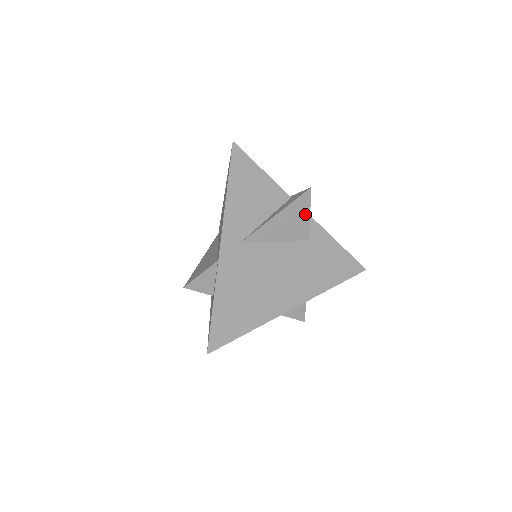
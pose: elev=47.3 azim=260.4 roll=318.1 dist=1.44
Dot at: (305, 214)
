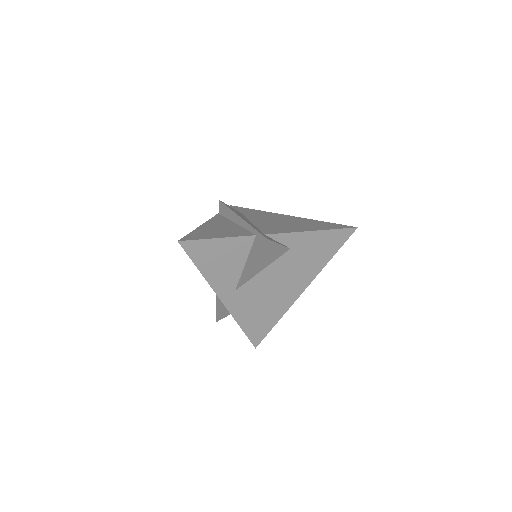
Dot at: (275, 247)
